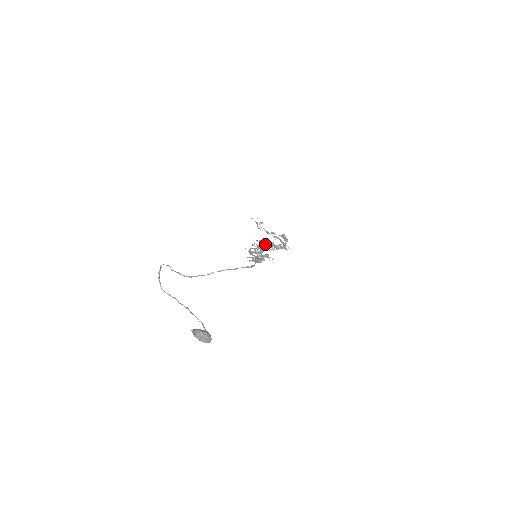
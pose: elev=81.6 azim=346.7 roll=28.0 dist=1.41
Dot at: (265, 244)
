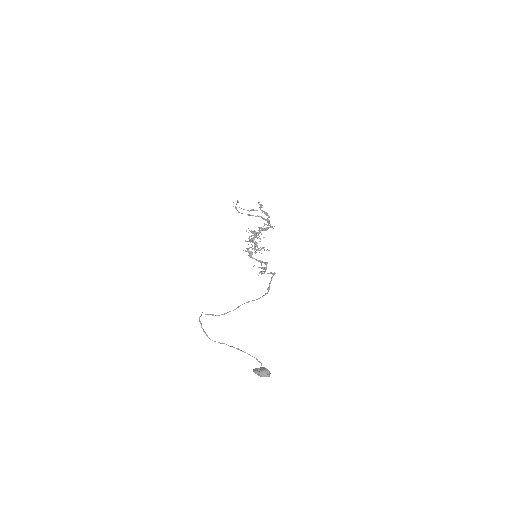
Dot at: (256, 236)
